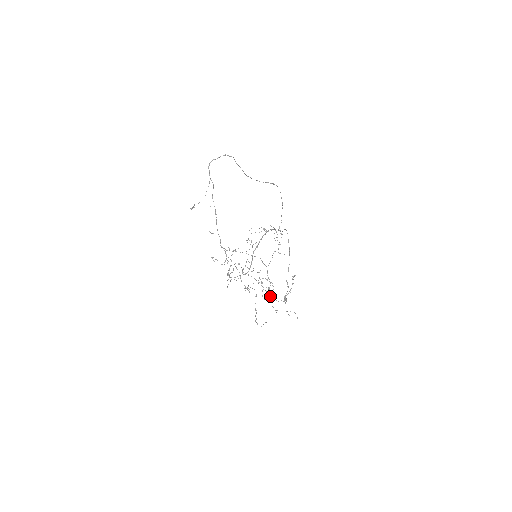
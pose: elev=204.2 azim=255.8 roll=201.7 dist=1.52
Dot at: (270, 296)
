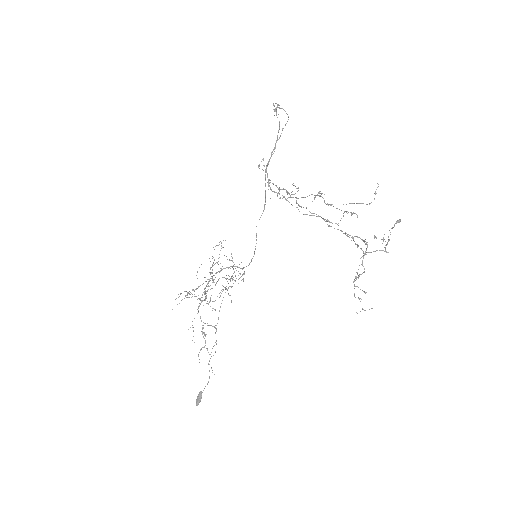
Dot at: (208, 363)
